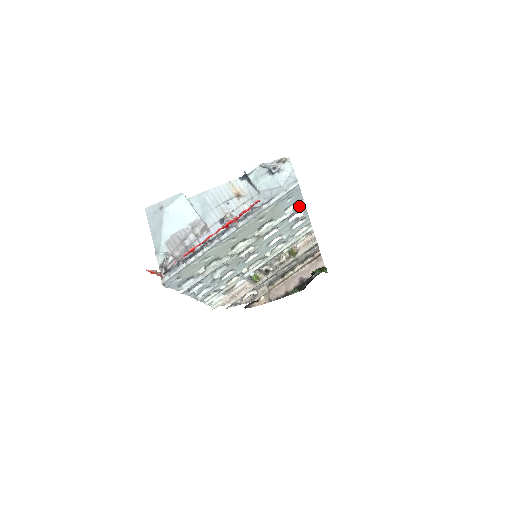
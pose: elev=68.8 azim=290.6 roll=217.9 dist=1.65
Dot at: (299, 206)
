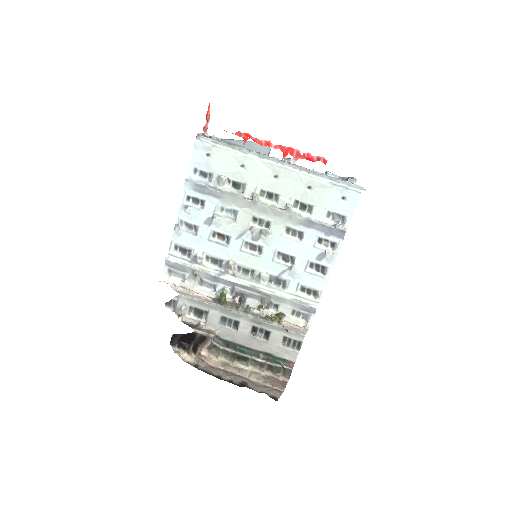
Dot at: (341, 225)
